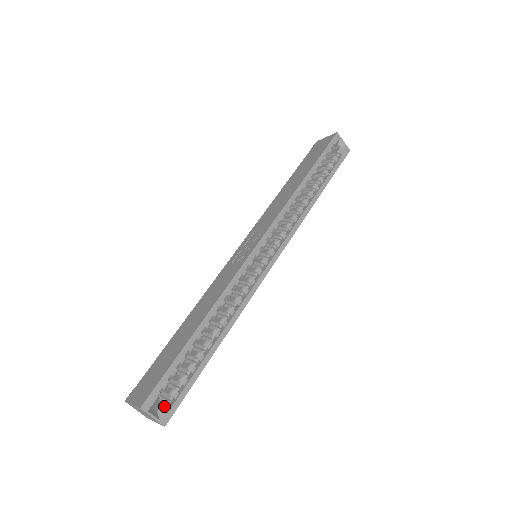
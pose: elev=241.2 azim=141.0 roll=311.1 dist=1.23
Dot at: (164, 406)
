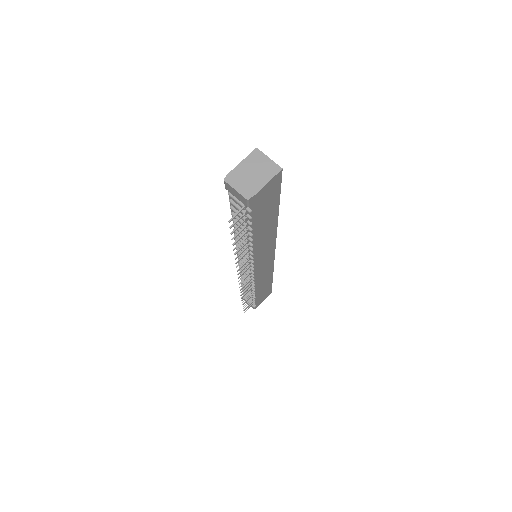
Dot at: occluded
